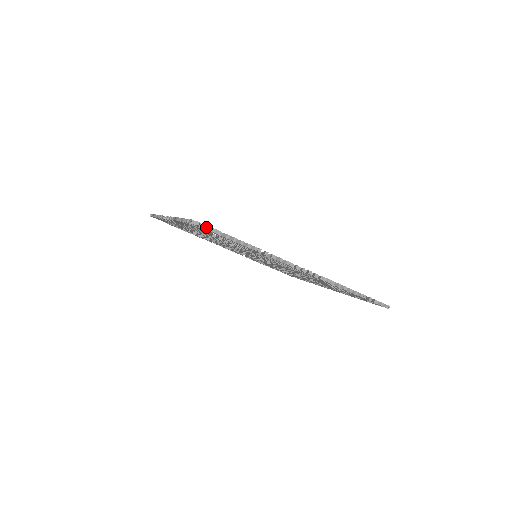
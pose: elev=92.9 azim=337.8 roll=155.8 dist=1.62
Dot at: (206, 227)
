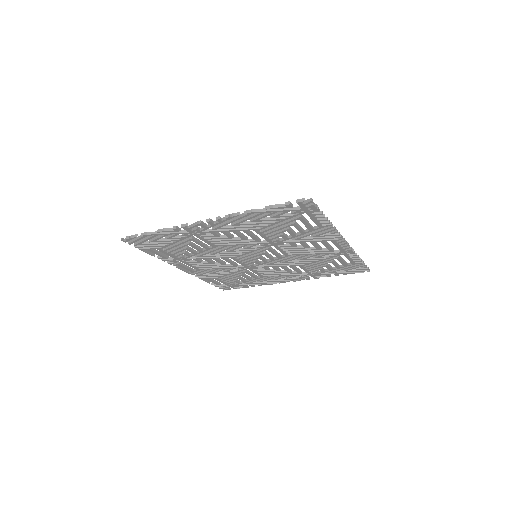
Dot at: (314, 204)
